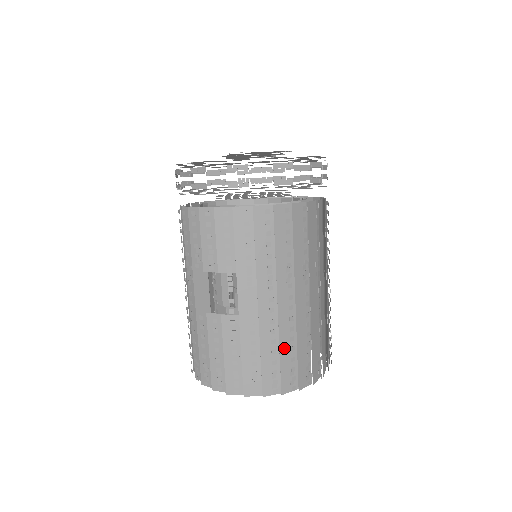
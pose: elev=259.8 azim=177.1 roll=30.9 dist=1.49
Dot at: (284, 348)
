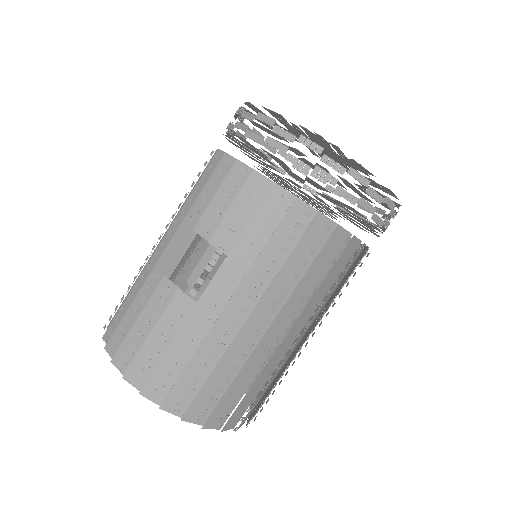
Dot at: (219, 371)
